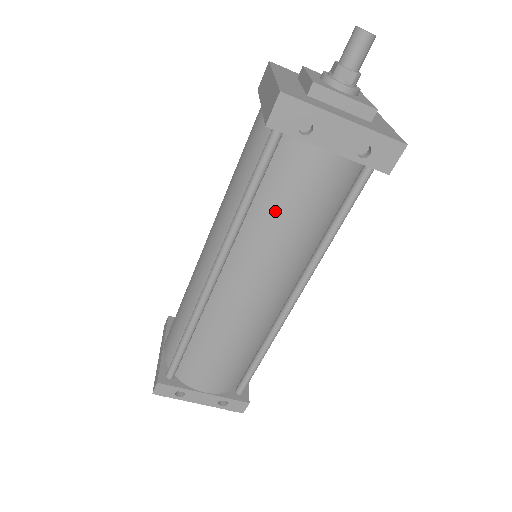
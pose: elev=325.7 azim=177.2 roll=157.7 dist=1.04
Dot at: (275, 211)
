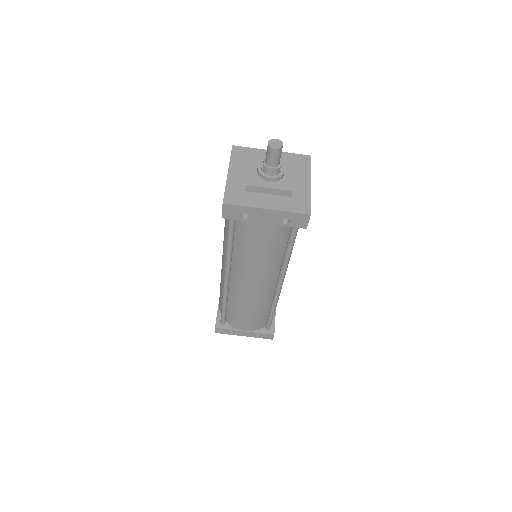
Dot at: (246, 250)
